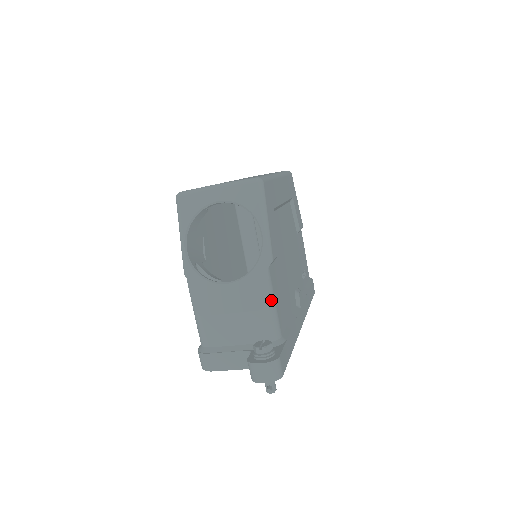
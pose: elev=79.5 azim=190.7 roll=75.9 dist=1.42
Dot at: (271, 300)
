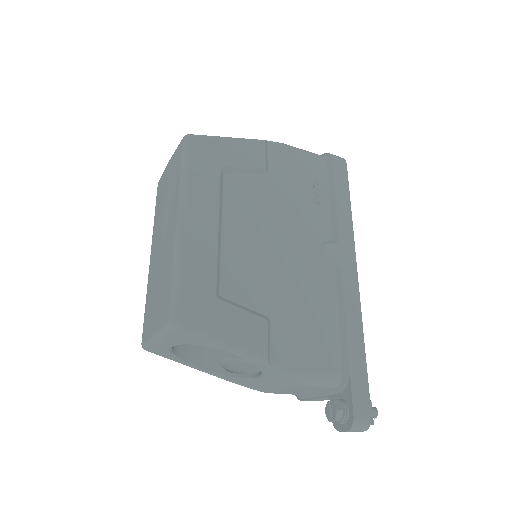
Dot at: (302, 375)
